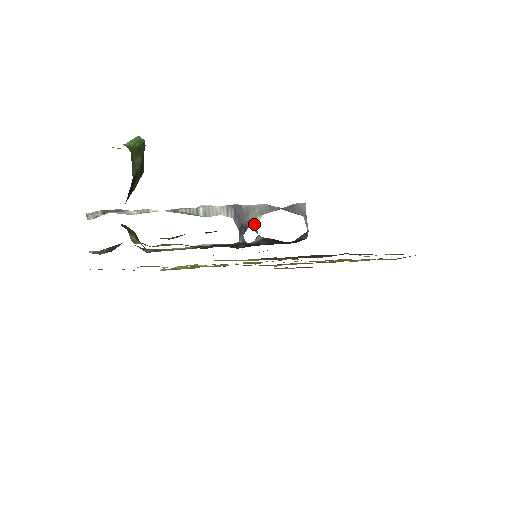
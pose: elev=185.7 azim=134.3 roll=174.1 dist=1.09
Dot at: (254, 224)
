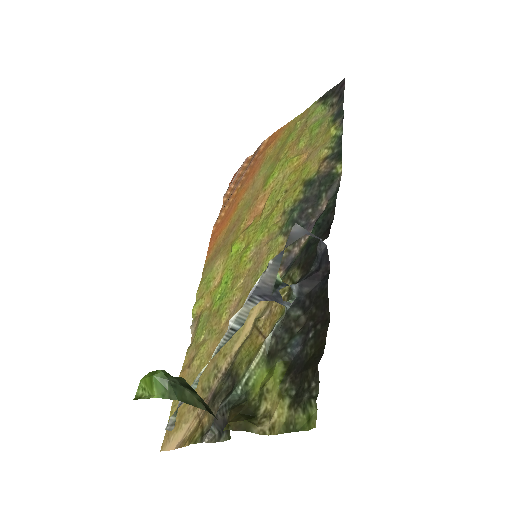
Dot at: (279, 284)
